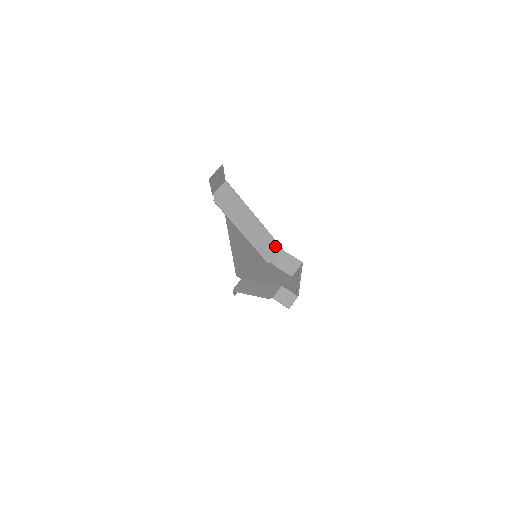
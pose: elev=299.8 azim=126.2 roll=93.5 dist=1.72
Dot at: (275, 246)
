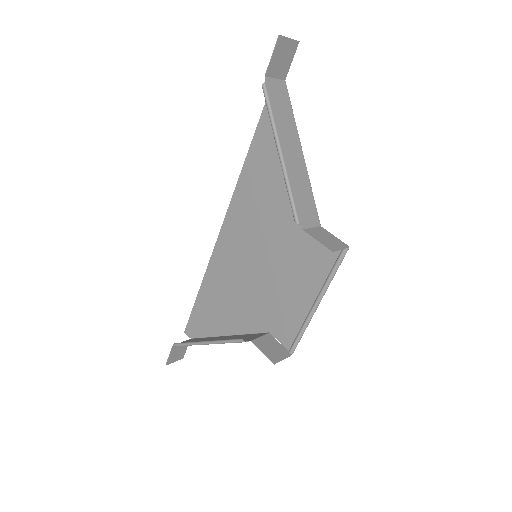
Dot at: (313, 211)
